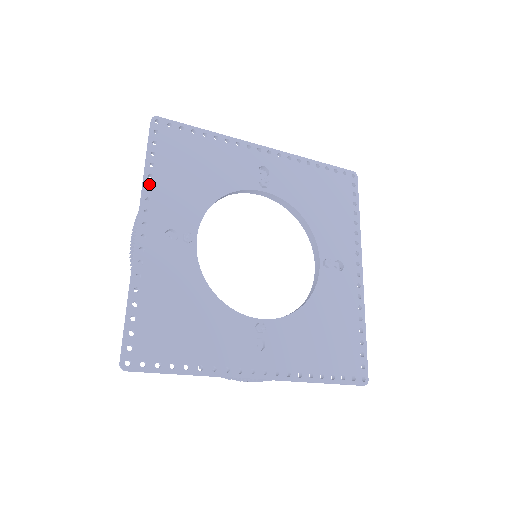
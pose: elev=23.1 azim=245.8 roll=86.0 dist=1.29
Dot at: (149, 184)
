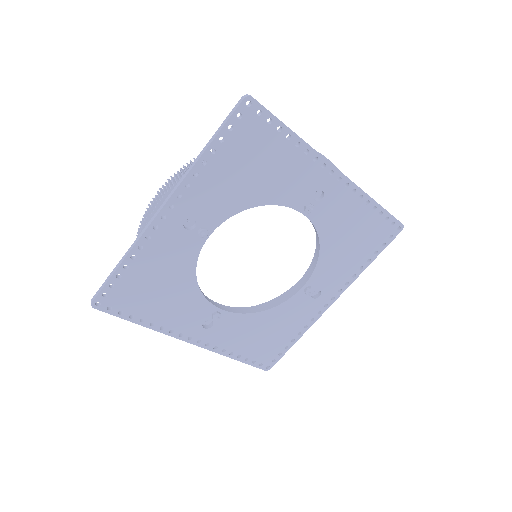
Dot at: (198, 170)
